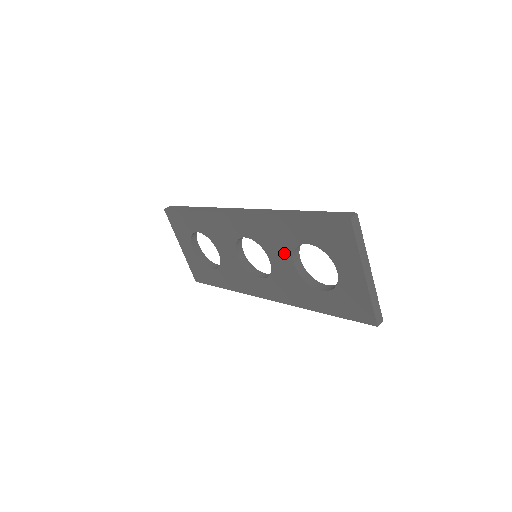
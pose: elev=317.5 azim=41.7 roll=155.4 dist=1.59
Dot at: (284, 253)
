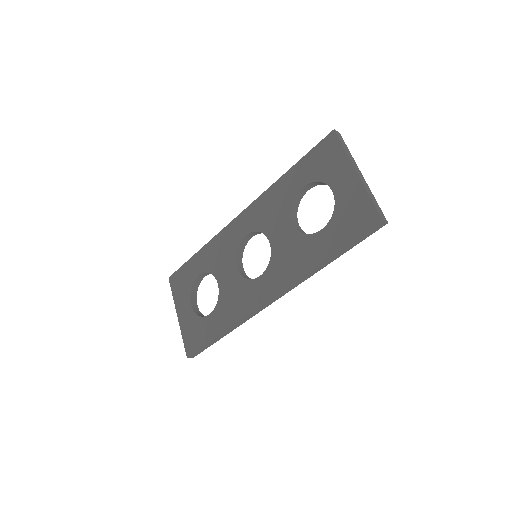
Dot at: (283, 218)
